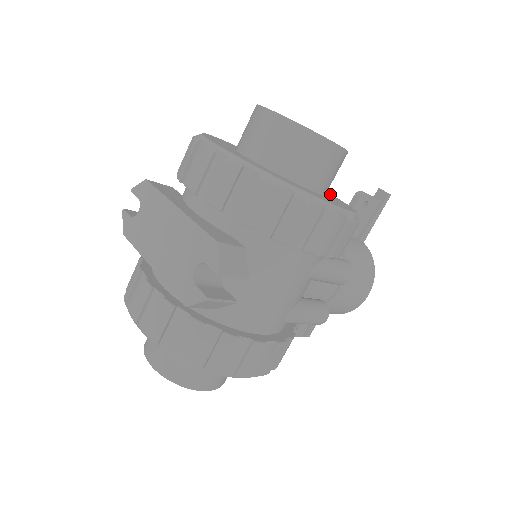
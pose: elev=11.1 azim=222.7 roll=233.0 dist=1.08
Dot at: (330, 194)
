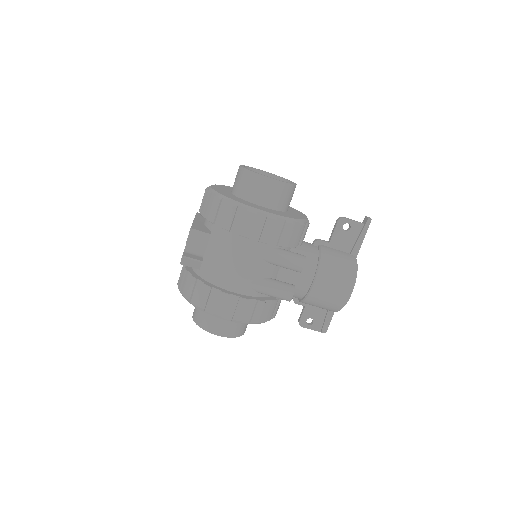
Dot at: (304, 216)
